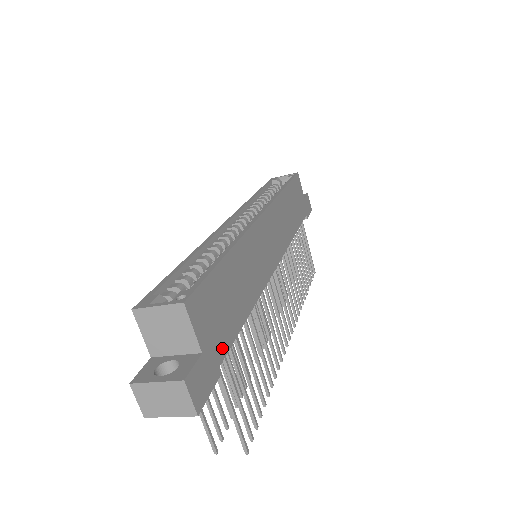
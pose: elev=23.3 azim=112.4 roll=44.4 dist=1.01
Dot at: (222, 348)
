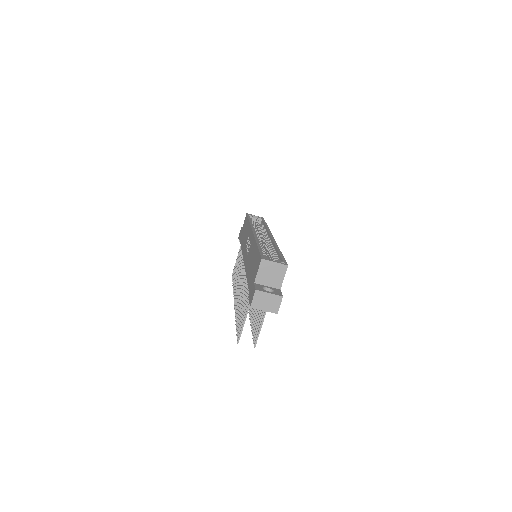
Dot at: occluded
